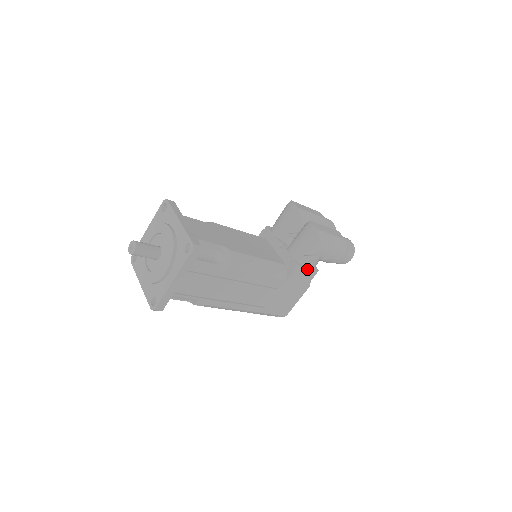
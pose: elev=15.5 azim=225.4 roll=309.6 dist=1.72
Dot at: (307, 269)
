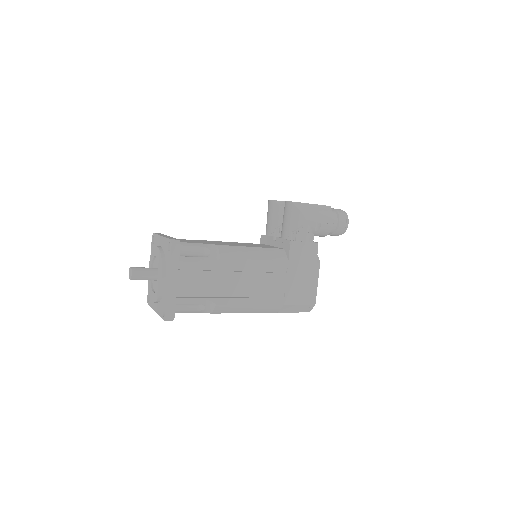
Dot at: (304, 243)
